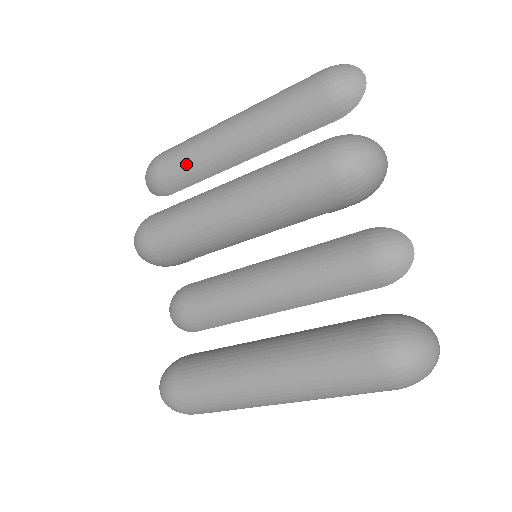
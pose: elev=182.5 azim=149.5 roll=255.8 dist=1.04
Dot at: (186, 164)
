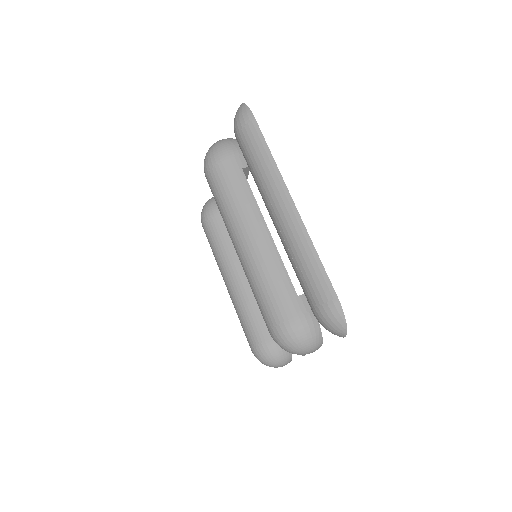
Dot at: (250, 171)
